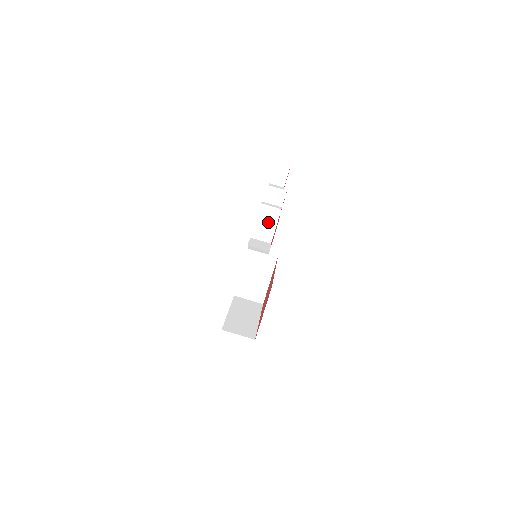
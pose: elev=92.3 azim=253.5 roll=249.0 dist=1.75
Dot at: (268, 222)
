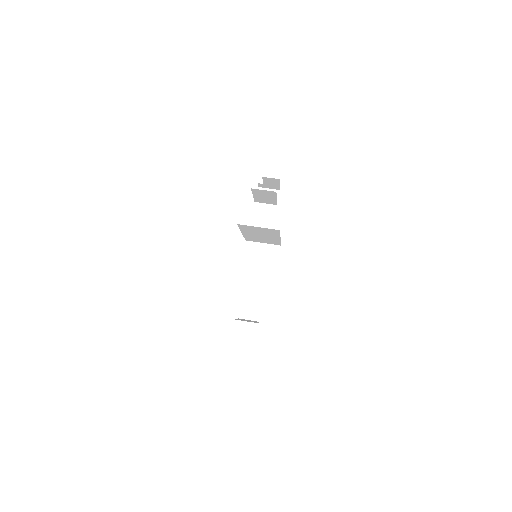
Dot at: (265, 223)
